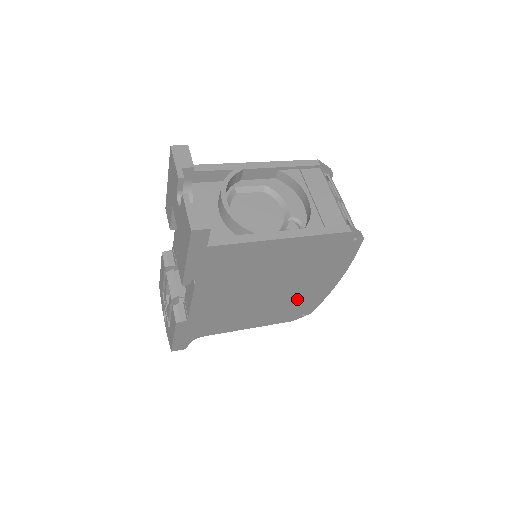
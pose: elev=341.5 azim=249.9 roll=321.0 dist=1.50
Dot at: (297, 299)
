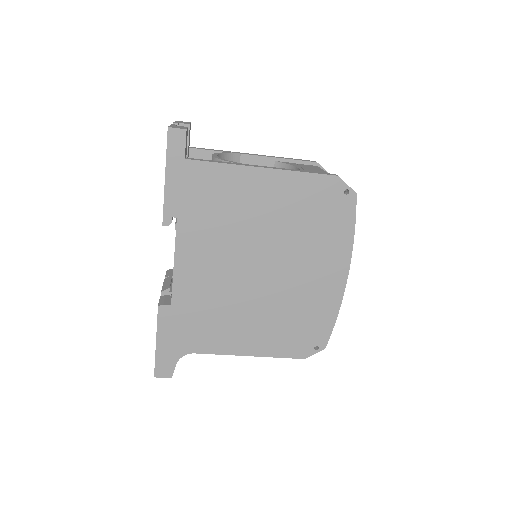
Dot at: (301, 304)
